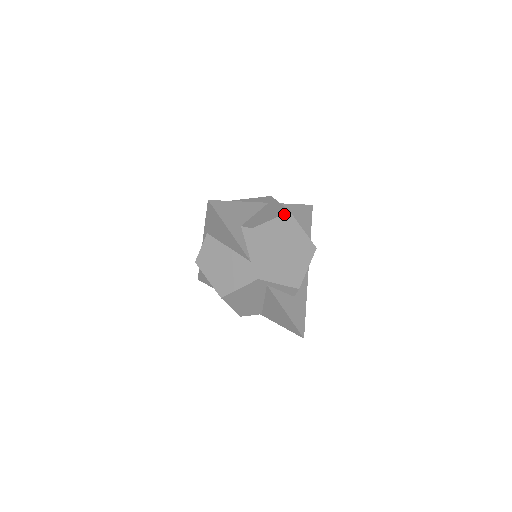
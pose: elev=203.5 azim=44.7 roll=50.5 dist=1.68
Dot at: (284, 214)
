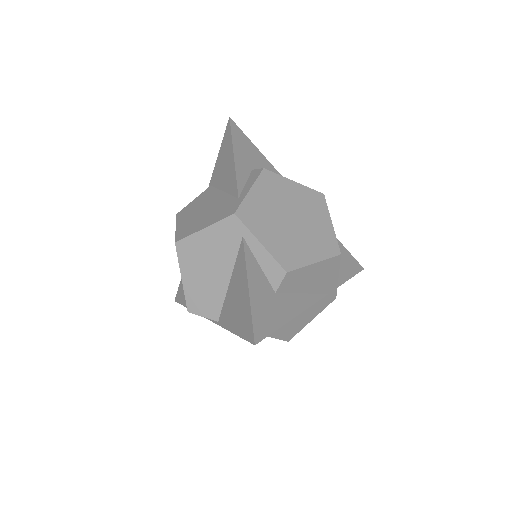
Dot at: (315, 190)
